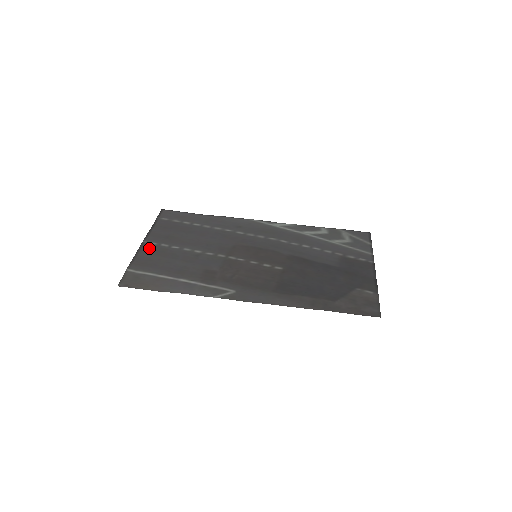
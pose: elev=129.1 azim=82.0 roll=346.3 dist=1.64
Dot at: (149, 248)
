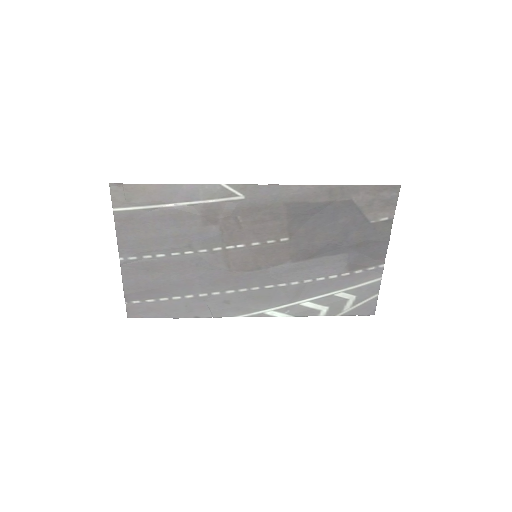
Dot at: (130, 249)
